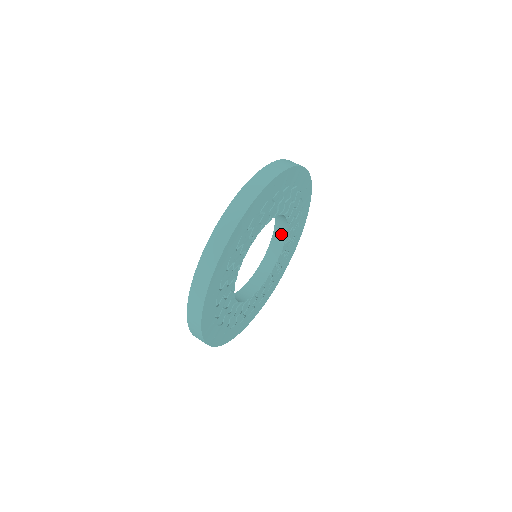
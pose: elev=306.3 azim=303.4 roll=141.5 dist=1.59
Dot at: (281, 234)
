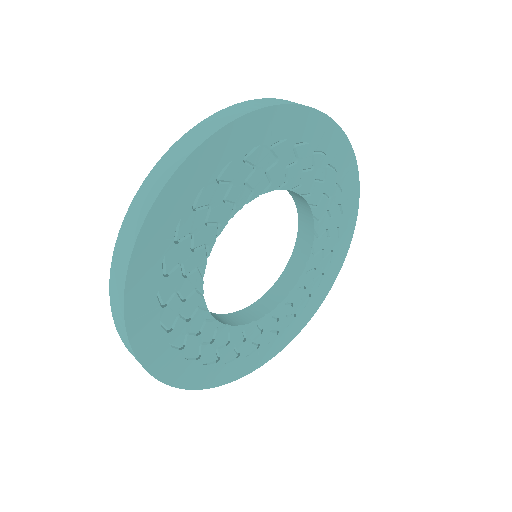
Dot at: (300, 199)
